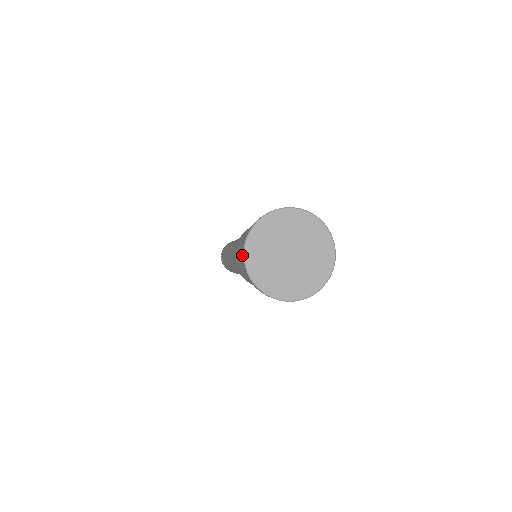
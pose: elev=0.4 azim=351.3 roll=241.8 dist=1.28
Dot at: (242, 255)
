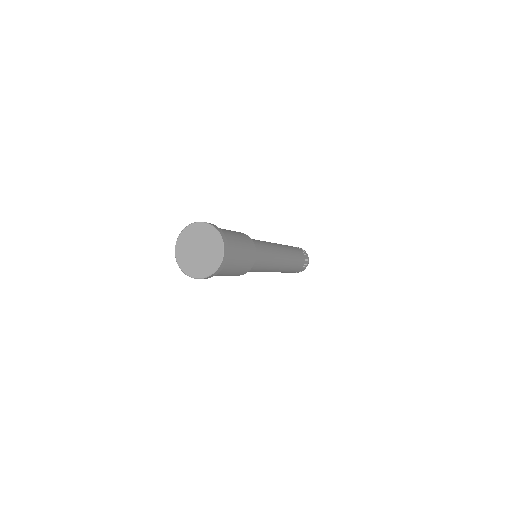
Dot at: occluded
